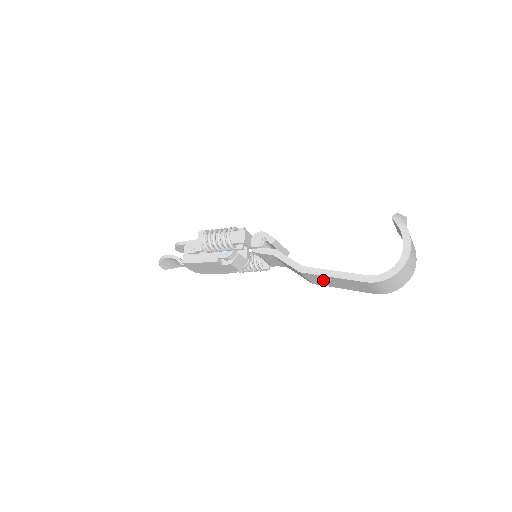
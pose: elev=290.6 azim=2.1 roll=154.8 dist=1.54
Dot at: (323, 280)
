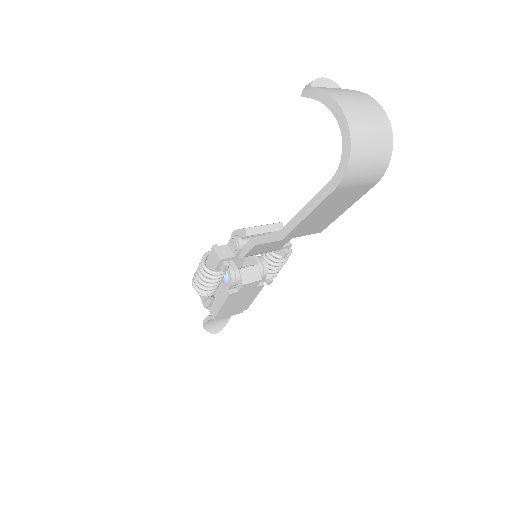
Dot at: (313, 224)
